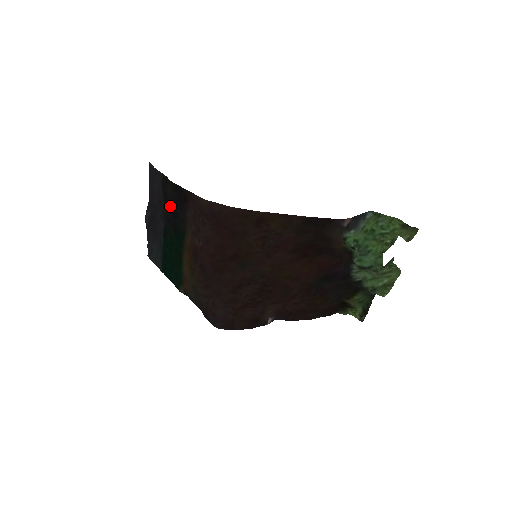
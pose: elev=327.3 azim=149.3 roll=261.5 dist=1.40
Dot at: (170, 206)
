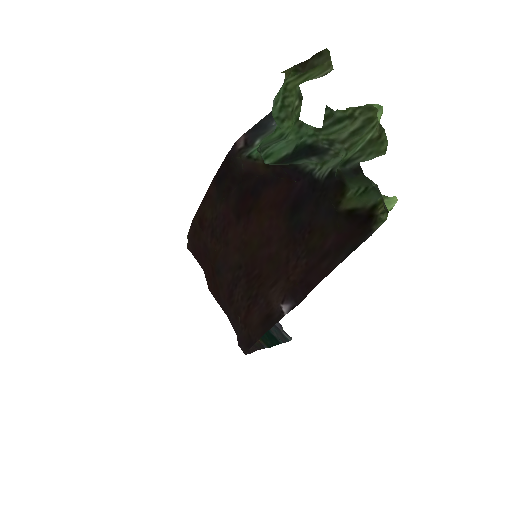
Dot at: occluded
